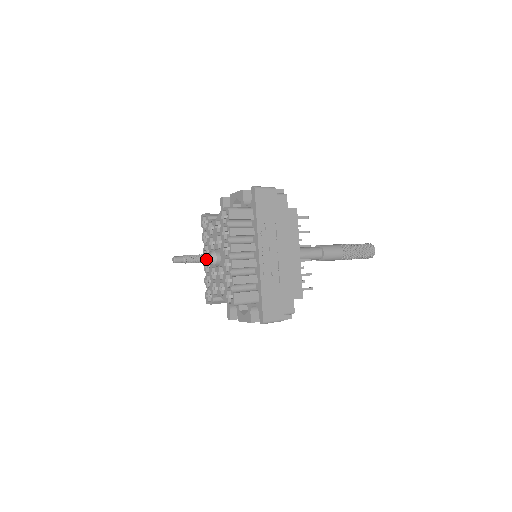
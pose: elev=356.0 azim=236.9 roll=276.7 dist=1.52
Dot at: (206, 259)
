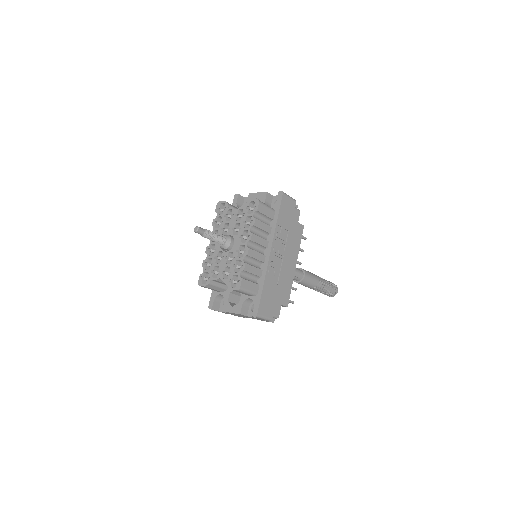
Dot at: (221, 240)
